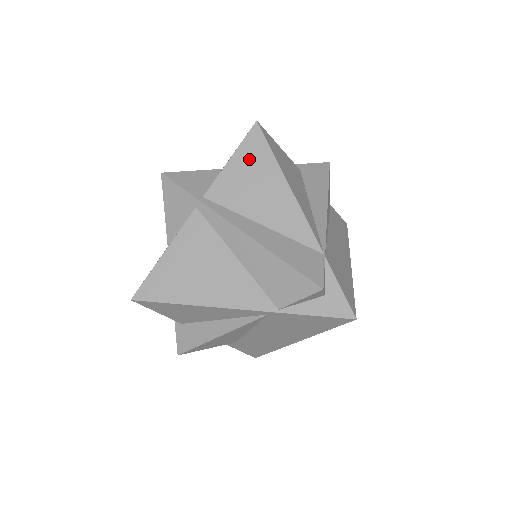
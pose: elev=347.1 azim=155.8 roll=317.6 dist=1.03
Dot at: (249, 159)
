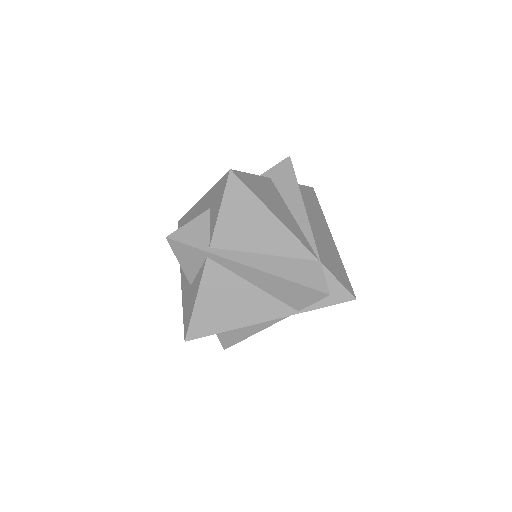
Dot at: (236, 205)
